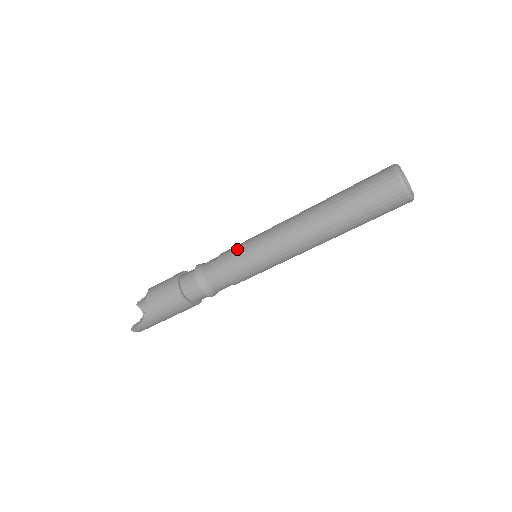
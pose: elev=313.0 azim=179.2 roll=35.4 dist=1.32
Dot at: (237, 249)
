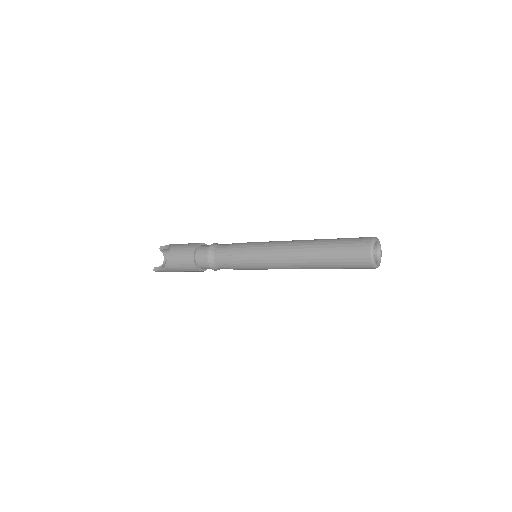
Dot at: (242, 250)
